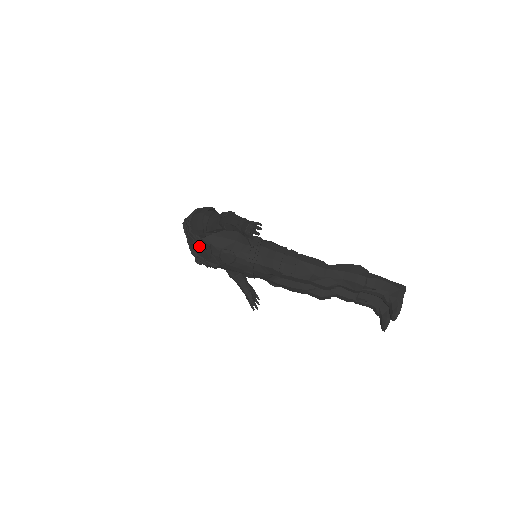
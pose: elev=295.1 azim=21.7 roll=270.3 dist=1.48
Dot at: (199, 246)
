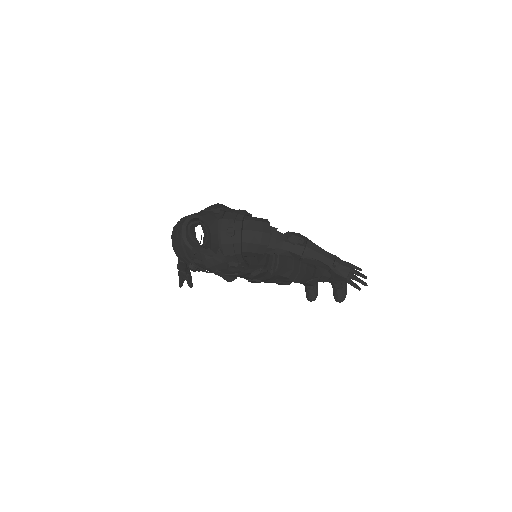
Dot at: (240, 267)
